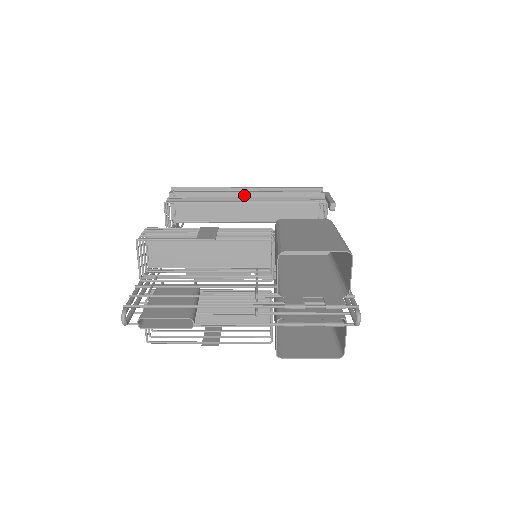
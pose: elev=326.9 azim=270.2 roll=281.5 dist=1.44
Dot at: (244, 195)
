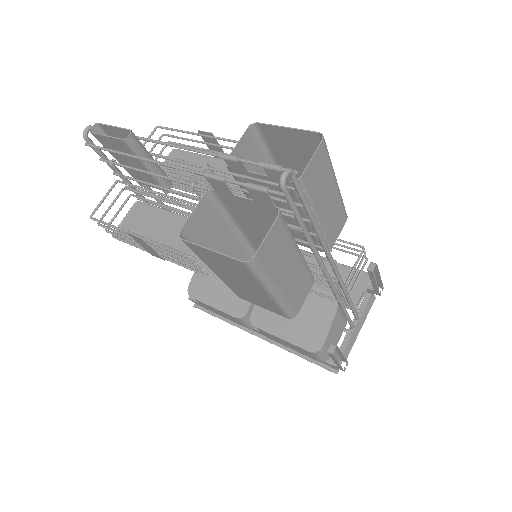
Dot at: occluded
